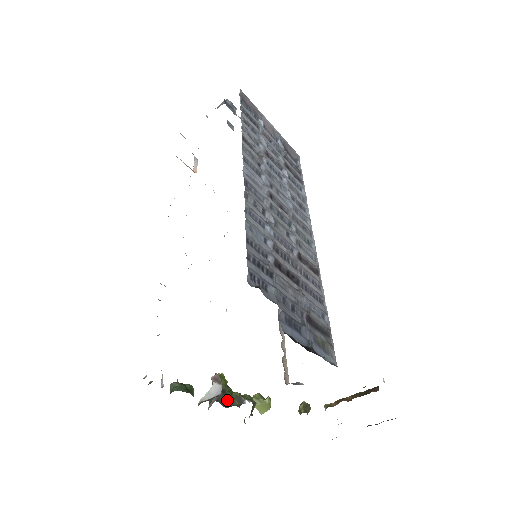
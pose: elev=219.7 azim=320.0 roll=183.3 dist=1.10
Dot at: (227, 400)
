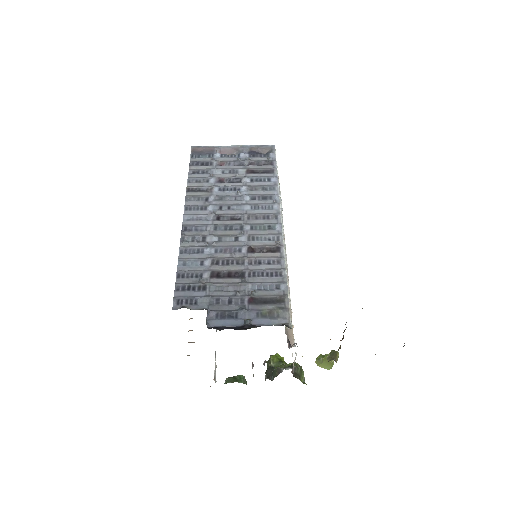
Dot at: (272, 374)
